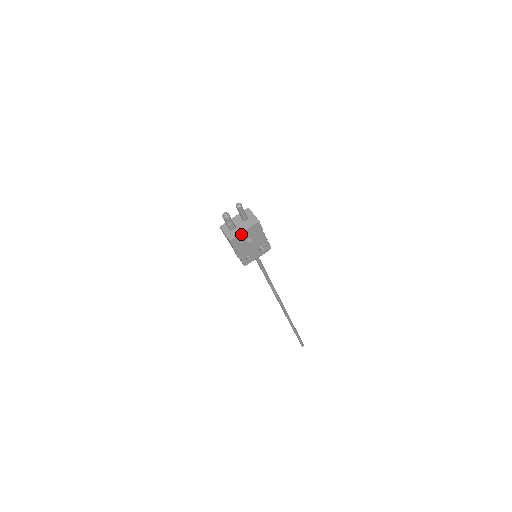
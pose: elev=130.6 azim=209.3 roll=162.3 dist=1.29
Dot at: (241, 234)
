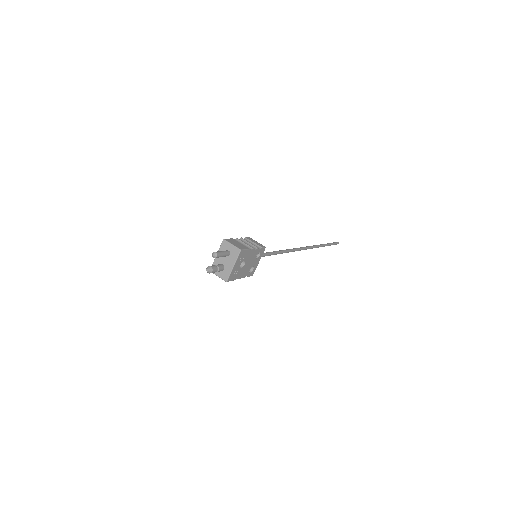
Dot at: (233, 270)
